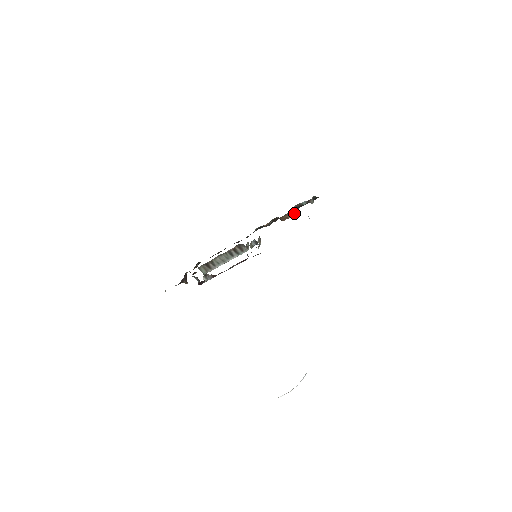
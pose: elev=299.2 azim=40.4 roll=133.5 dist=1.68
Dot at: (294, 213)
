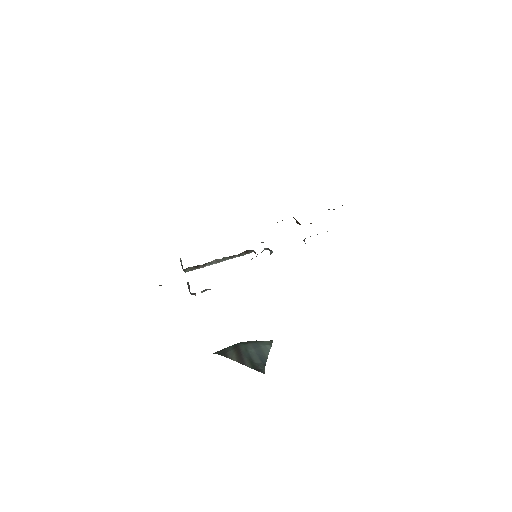
Dot at: occluded
